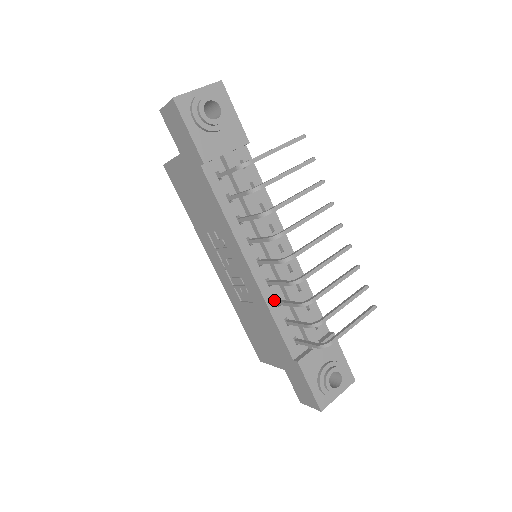
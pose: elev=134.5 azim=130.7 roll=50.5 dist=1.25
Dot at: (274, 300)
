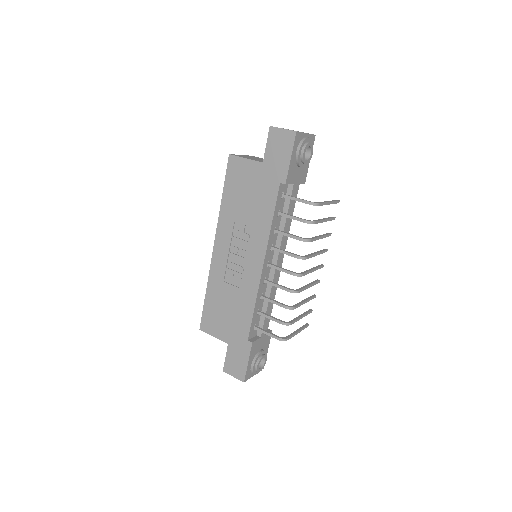
Dot at: (261, 294)
